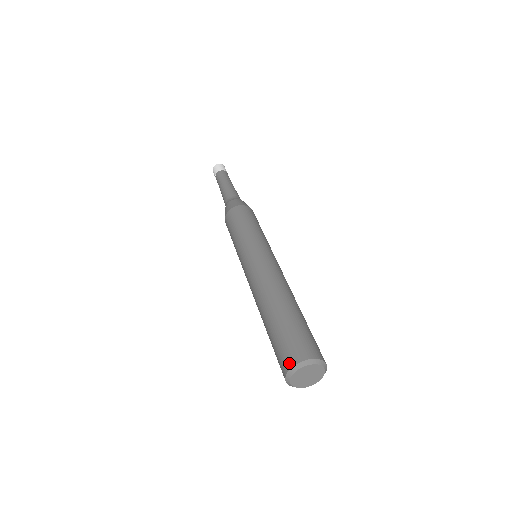
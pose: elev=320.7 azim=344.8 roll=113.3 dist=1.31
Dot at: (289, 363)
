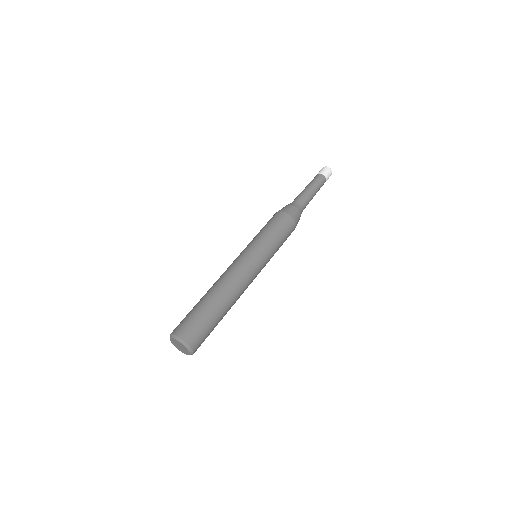
Dot at: (178, 332)
